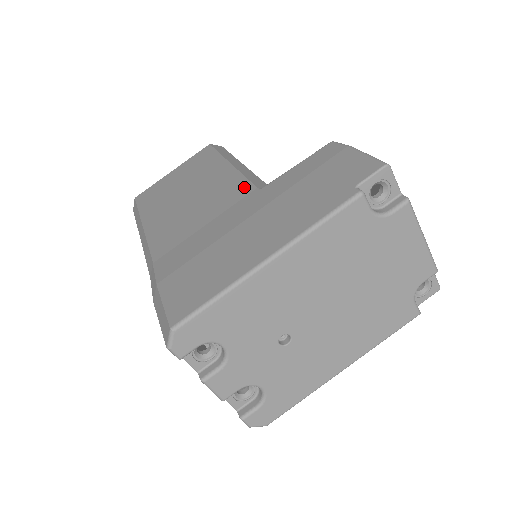
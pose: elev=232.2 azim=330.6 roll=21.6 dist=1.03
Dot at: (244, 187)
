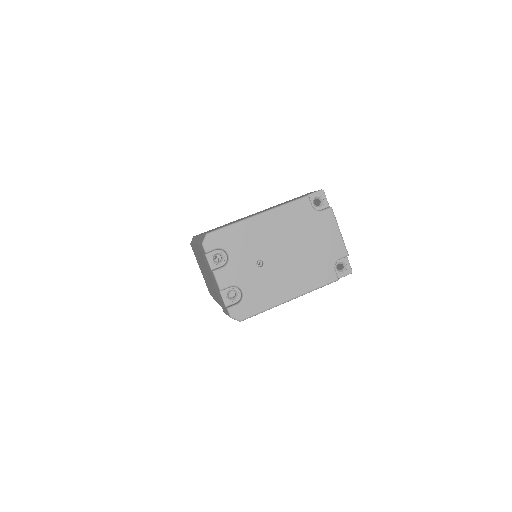
Dot at: occluded
